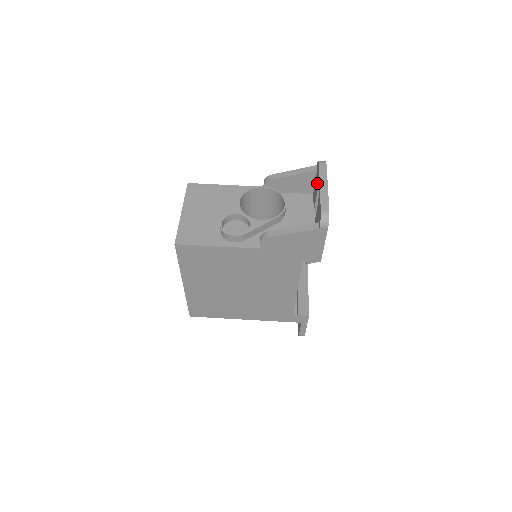
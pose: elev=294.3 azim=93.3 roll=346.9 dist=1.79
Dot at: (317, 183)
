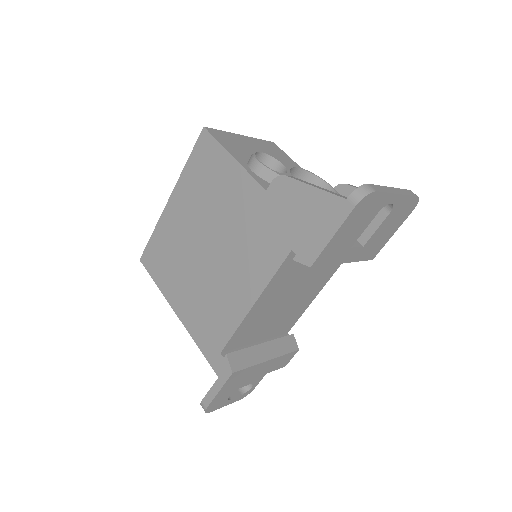
Dot at: occluded
